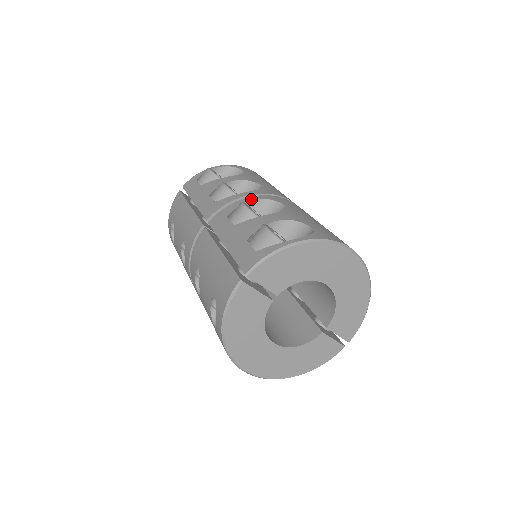
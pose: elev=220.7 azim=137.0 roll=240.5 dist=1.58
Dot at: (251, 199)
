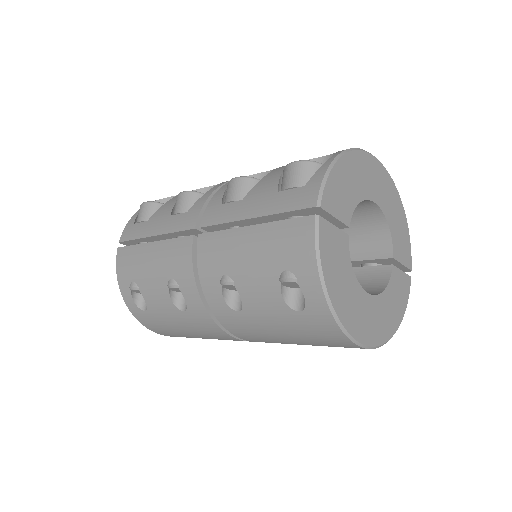
Dot at: occluded
